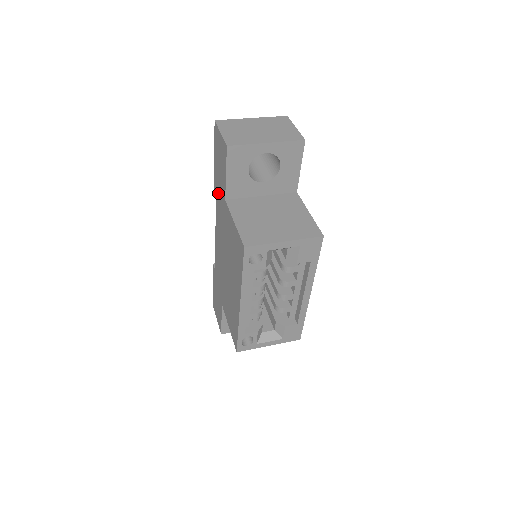
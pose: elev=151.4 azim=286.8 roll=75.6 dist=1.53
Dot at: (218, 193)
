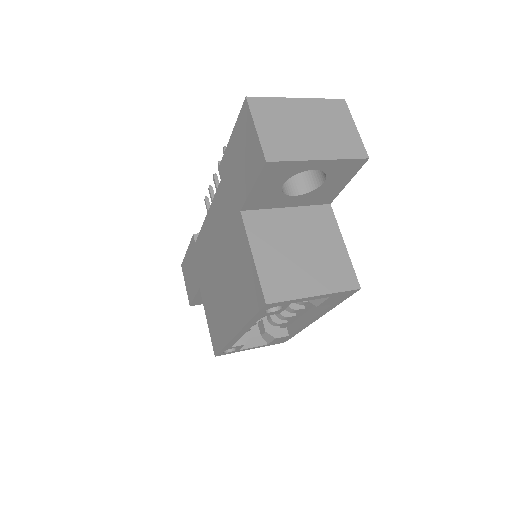
Dot at: (227, 185)
